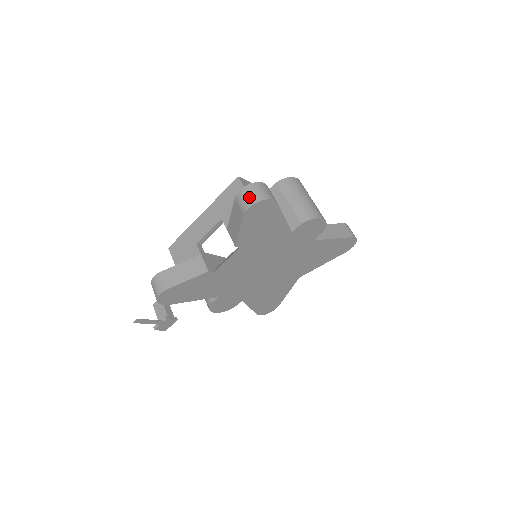
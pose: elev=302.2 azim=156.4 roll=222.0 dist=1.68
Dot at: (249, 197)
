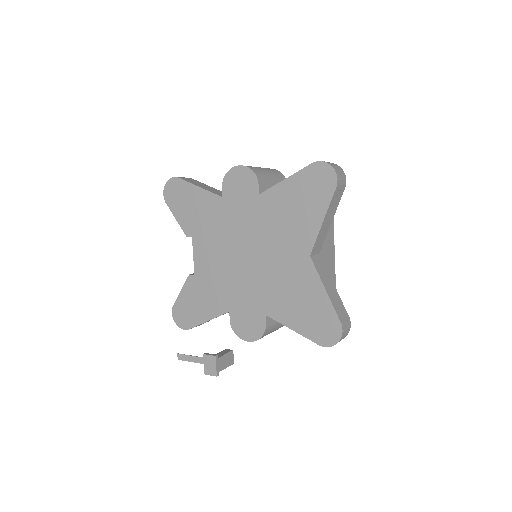
Dot at: occluded
